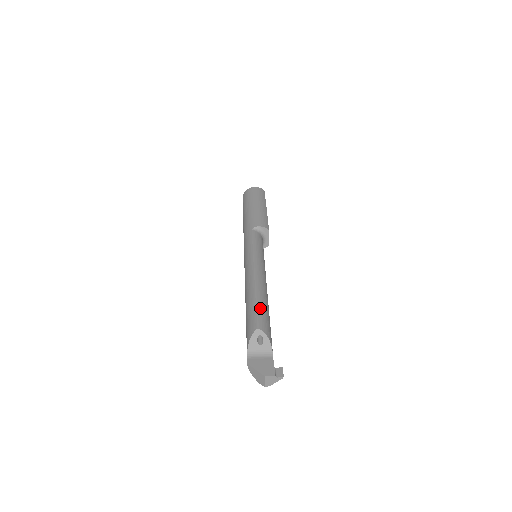
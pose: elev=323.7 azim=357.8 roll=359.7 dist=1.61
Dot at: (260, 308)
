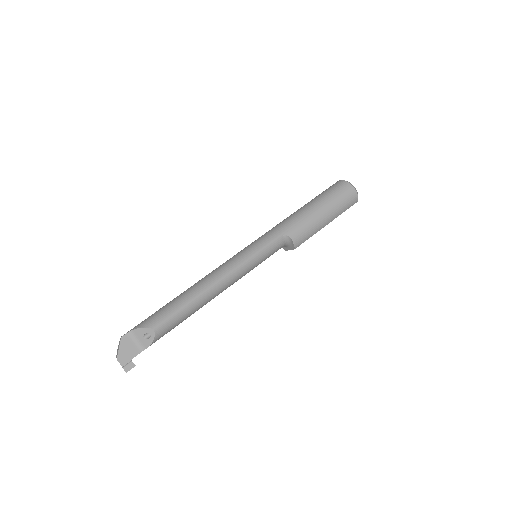
Dot at: (180, 315)
